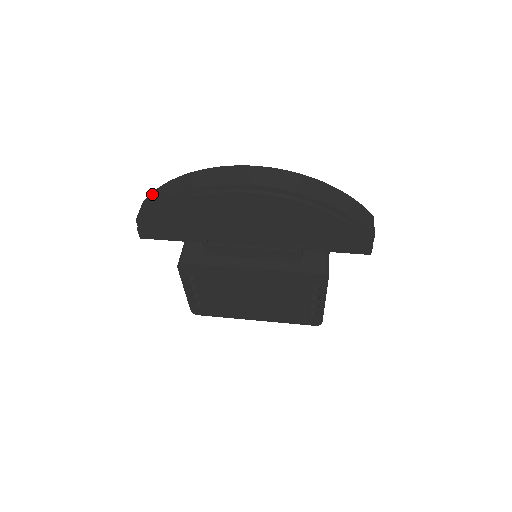
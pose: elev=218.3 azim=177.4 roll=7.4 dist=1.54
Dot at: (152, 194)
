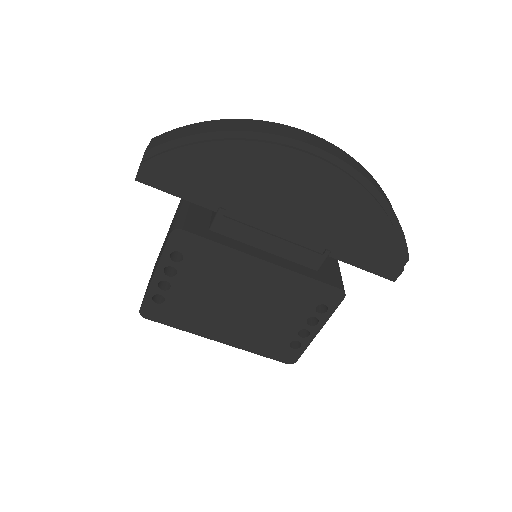
Dot at: (176, 129)
